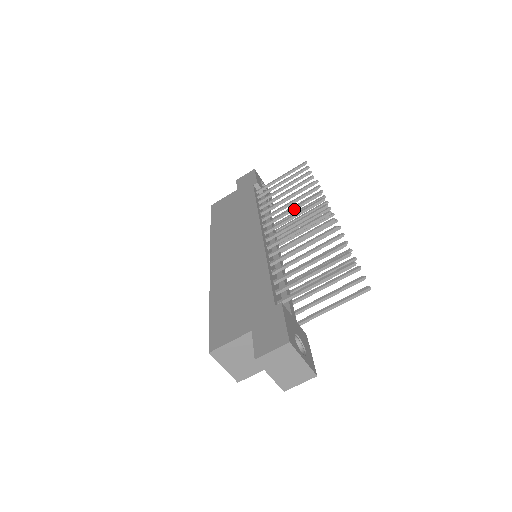
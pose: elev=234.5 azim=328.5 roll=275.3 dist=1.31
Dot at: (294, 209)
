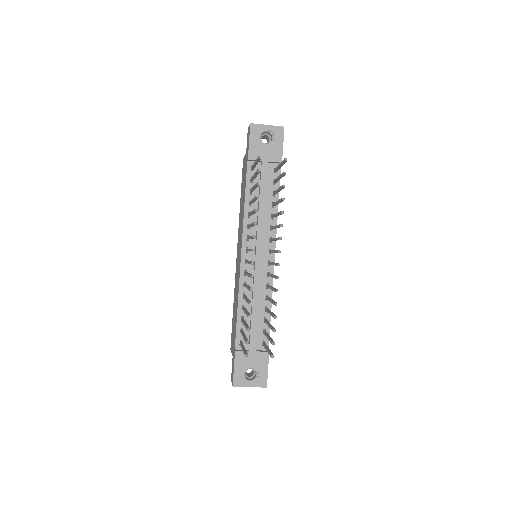
Dot at: occluded
